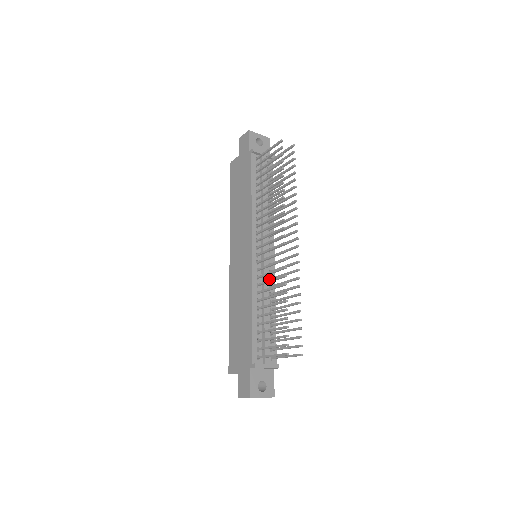
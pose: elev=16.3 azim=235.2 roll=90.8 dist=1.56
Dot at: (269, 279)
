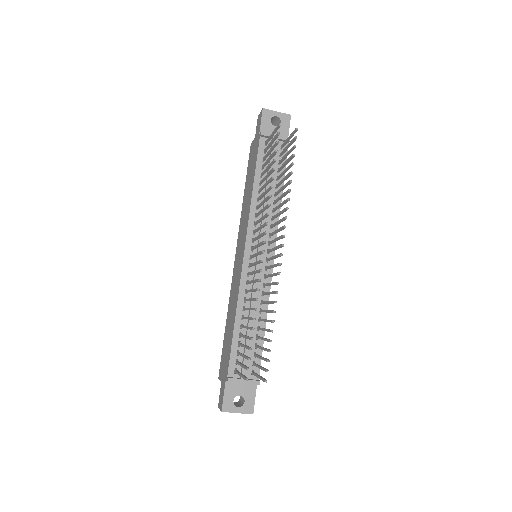
Dot at: (262, 285)
